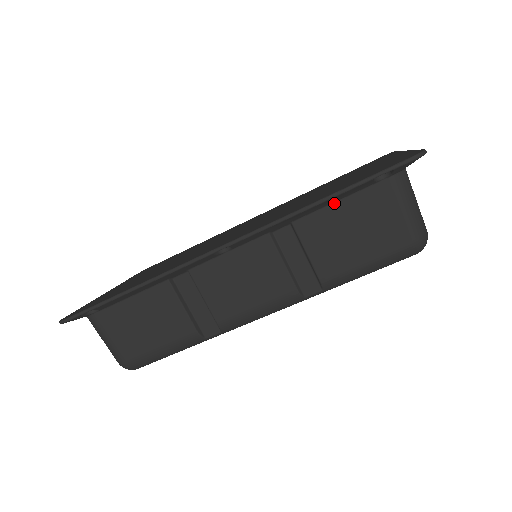
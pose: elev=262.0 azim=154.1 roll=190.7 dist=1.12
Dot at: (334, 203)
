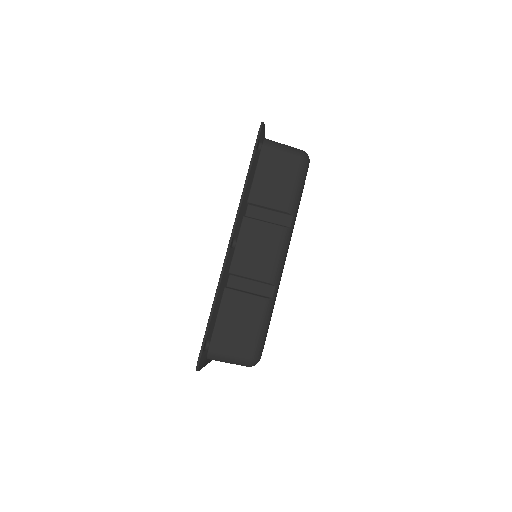
Dot at: (254, 176)
